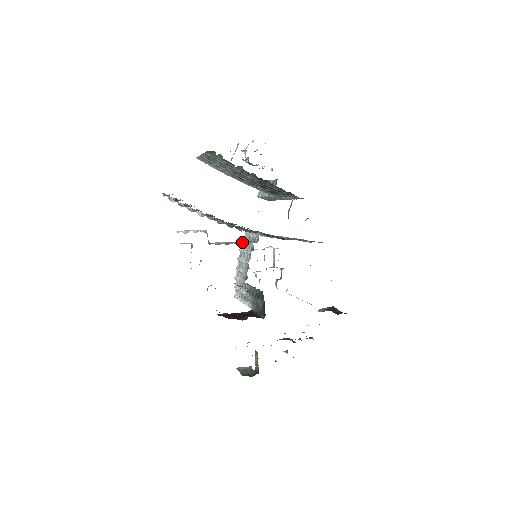
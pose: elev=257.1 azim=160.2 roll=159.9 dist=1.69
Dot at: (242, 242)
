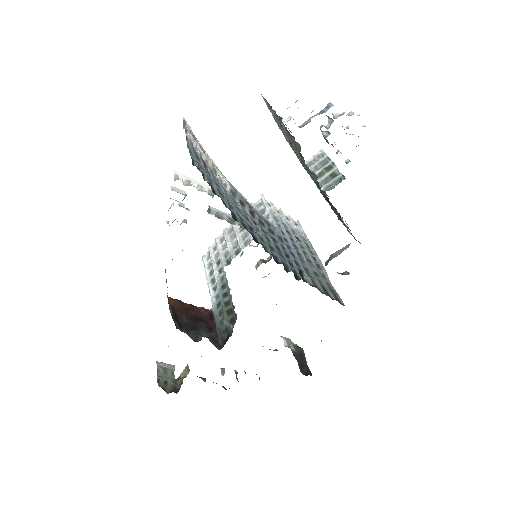
Dot at: occluded
